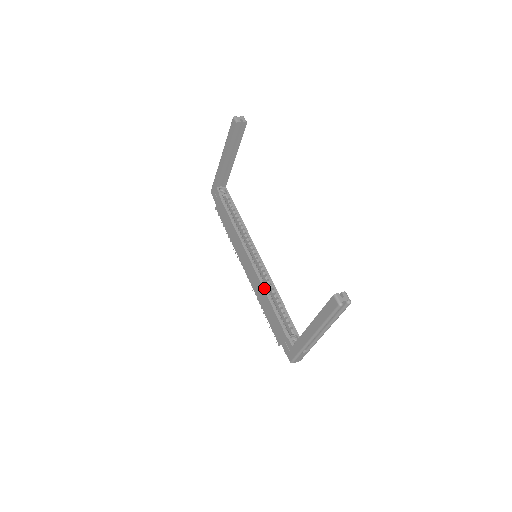
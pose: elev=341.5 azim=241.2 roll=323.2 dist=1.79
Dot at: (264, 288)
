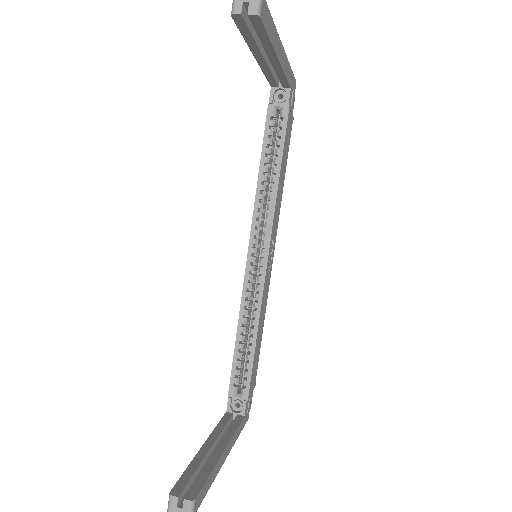
Dot at: (241, 311)
